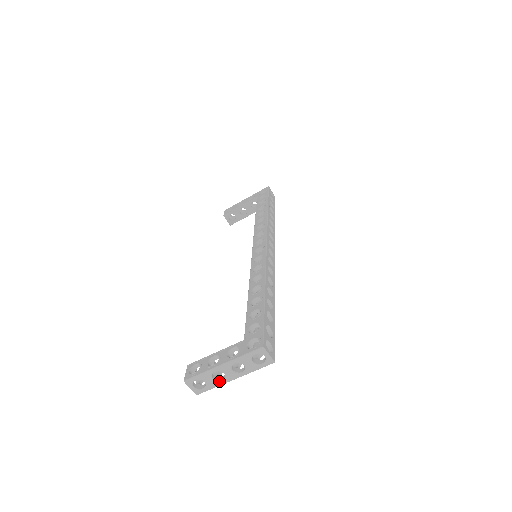
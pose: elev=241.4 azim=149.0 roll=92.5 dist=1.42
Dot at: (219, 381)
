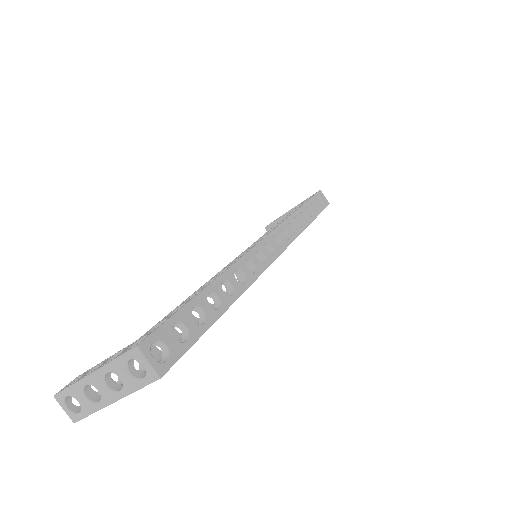
Dot at: (95, 402)
